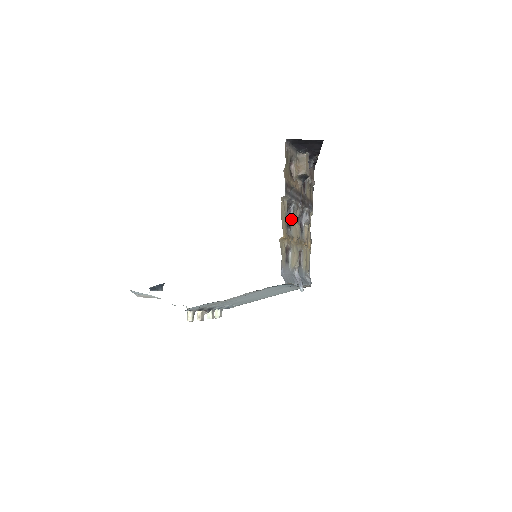
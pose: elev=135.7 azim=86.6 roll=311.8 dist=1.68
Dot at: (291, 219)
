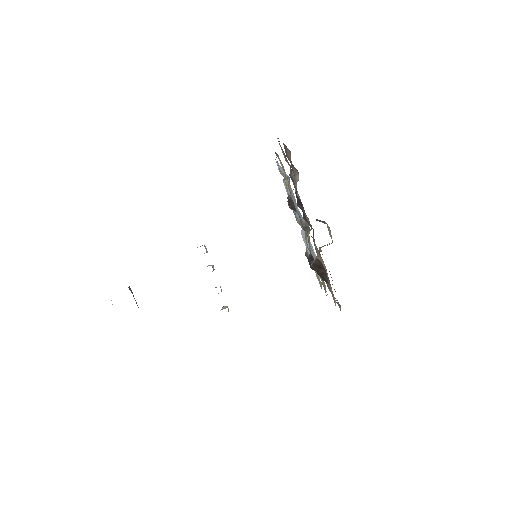
Dot at: occluded
